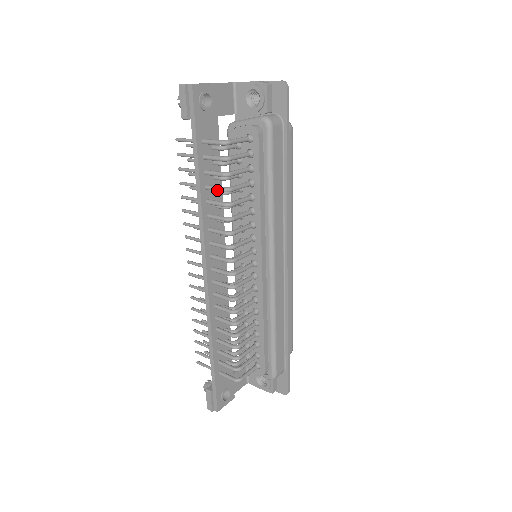
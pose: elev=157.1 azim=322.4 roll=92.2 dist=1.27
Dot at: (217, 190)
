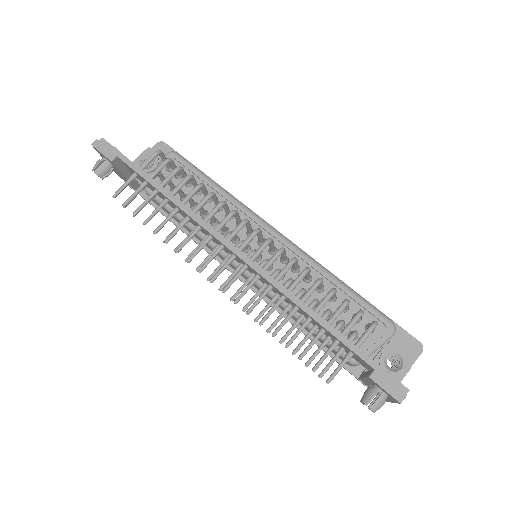
Dot at: (182, 183)
